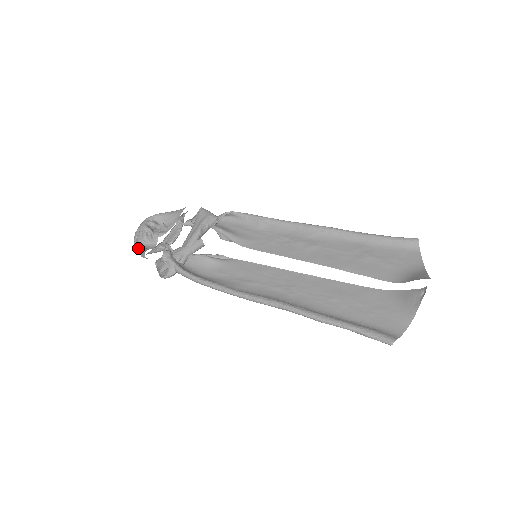
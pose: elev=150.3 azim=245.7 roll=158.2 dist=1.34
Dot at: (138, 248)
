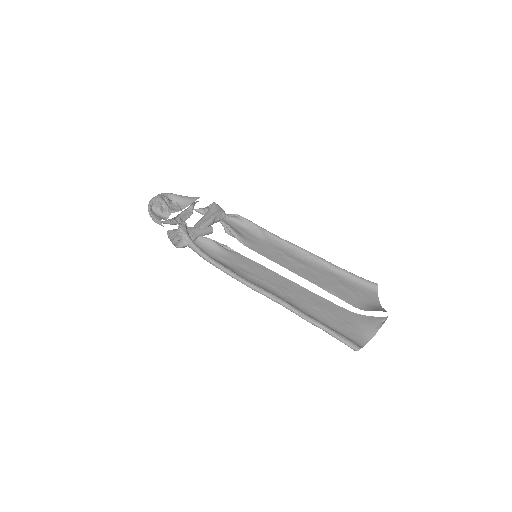
Dot at: (152, 214)
